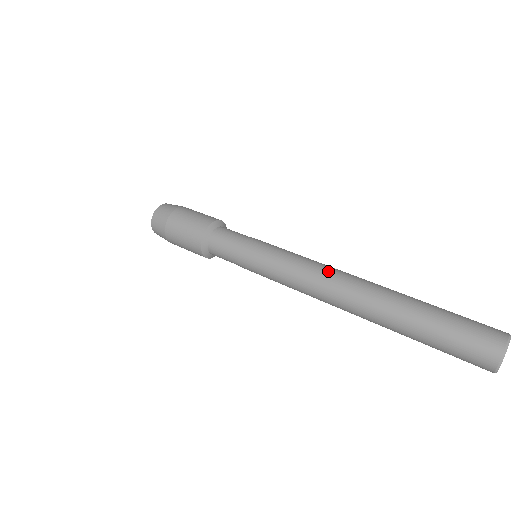
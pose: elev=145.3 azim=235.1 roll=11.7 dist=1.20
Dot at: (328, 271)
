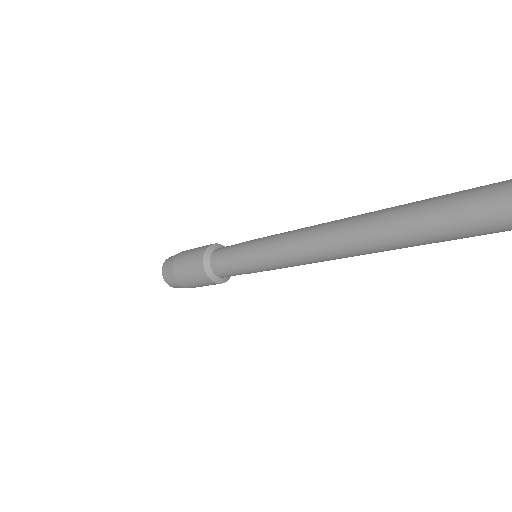
Dot at: (314, 230)
